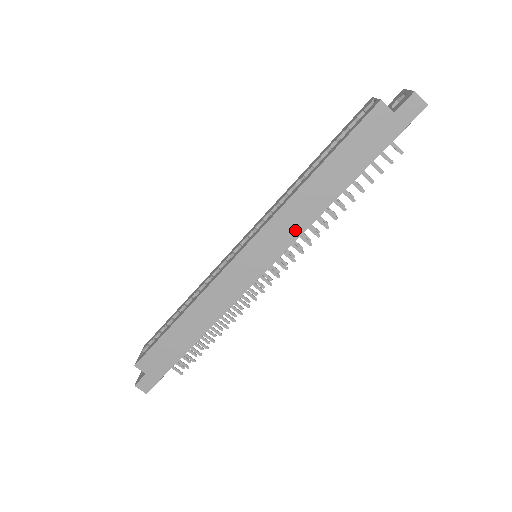
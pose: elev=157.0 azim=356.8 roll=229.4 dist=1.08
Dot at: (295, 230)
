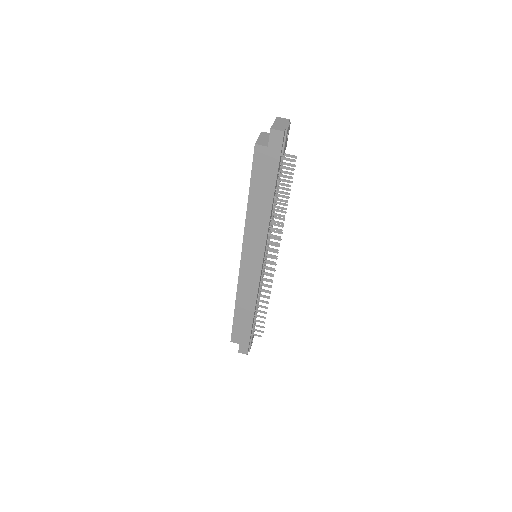
Dot at: (261, 237)
